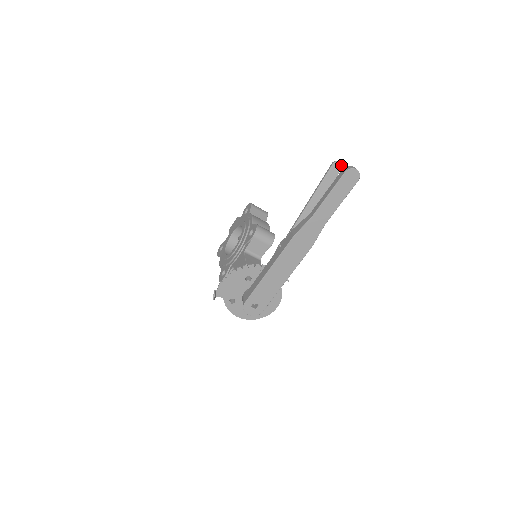
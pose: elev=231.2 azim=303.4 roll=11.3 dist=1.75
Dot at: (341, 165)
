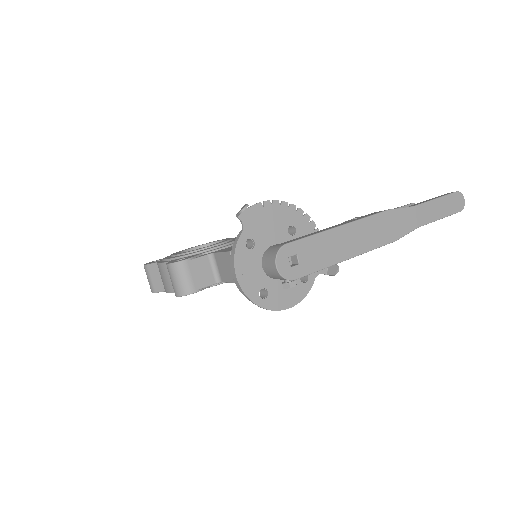
Dot at: occluded
